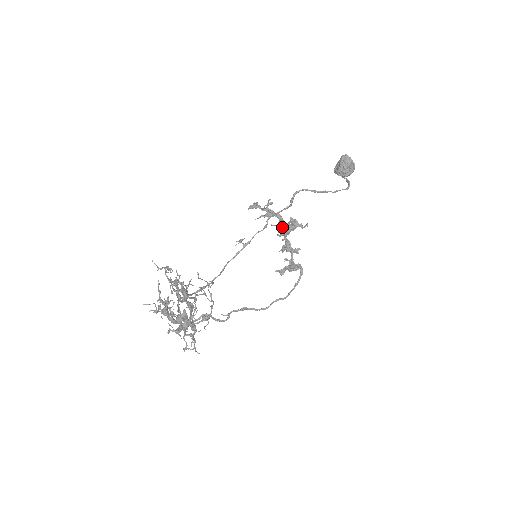
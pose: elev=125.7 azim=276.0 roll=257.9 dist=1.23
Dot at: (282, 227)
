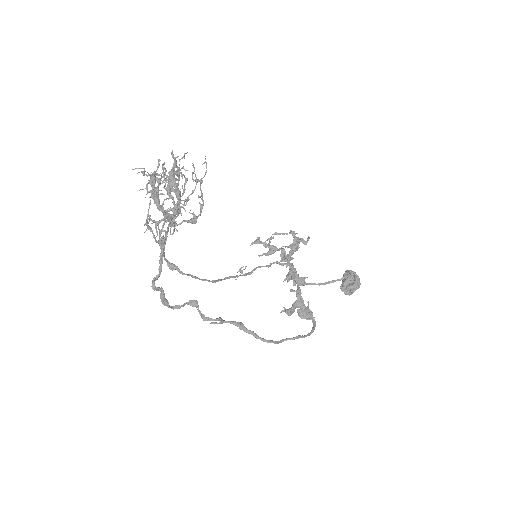
Dot at: occluded
